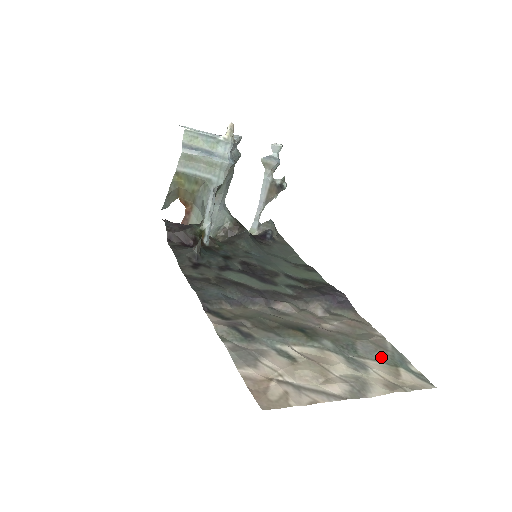
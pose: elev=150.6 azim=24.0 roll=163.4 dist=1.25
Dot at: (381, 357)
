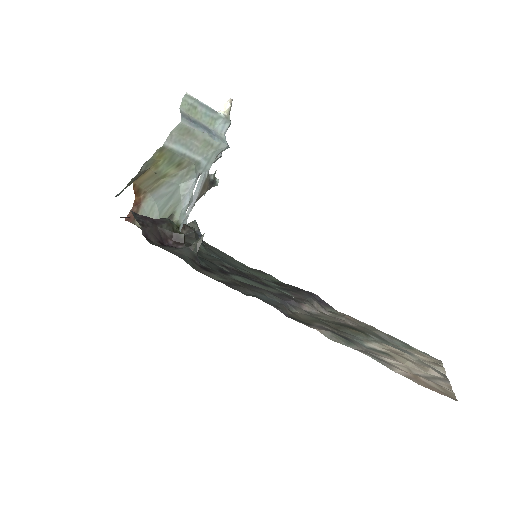
Dot at: (399, 343)
